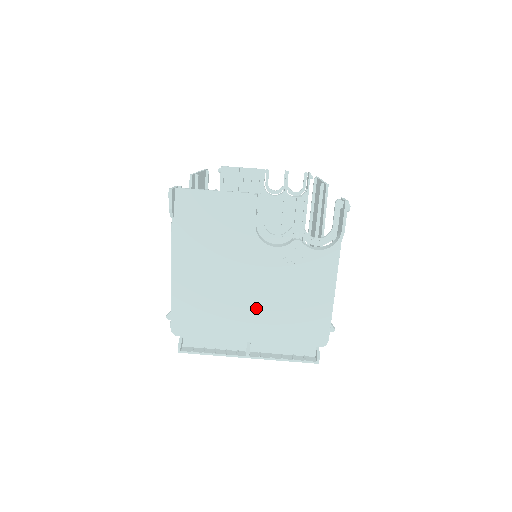
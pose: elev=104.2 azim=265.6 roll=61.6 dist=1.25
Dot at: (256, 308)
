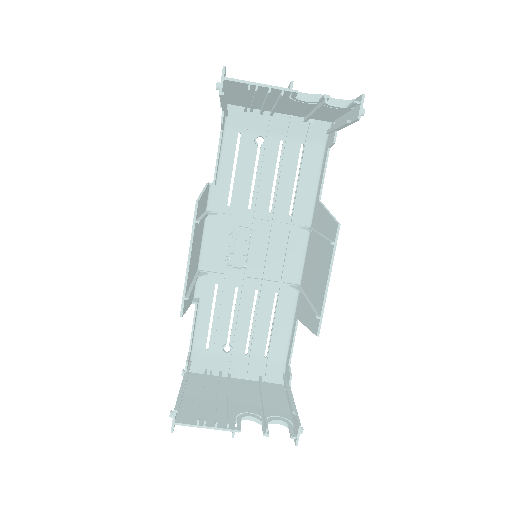
Dot at: (239, 391)
